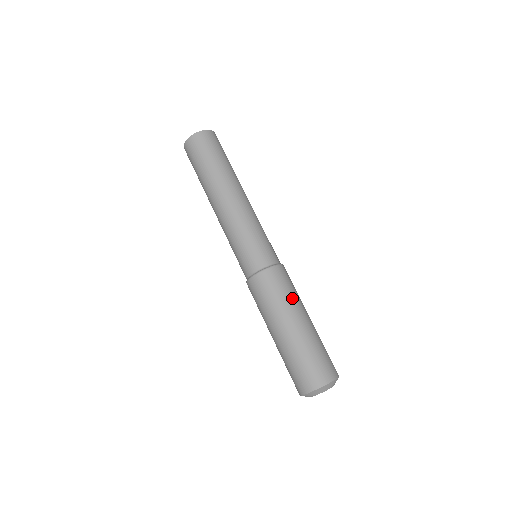
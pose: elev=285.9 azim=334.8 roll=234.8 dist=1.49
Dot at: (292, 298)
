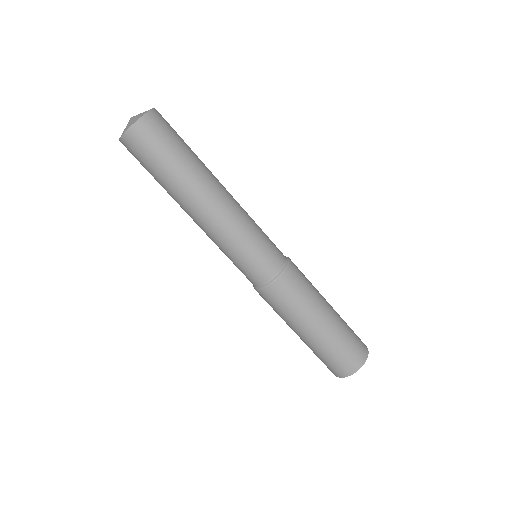
Dot at: (301, 309)
